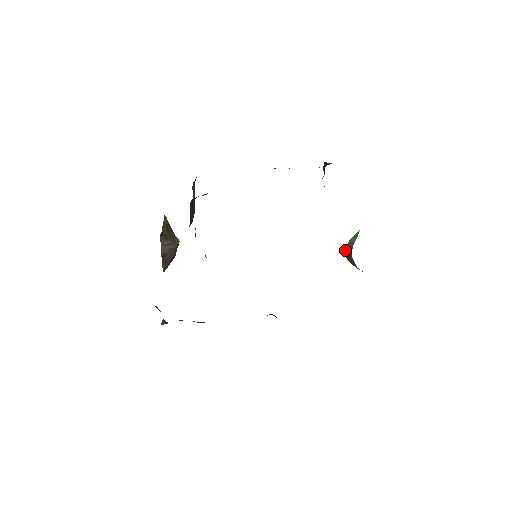
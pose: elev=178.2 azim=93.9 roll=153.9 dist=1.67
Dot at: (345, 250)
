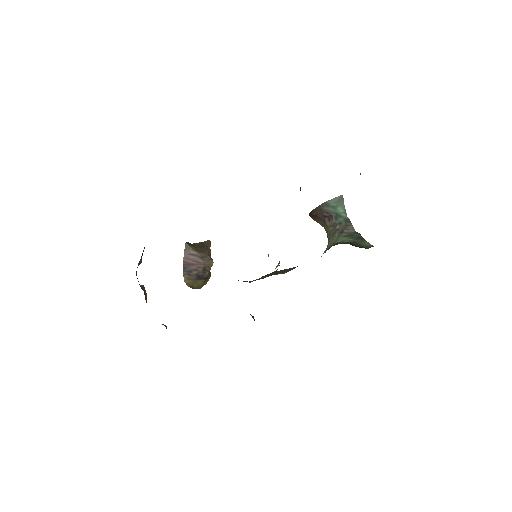
Dot at: (313, 210)
